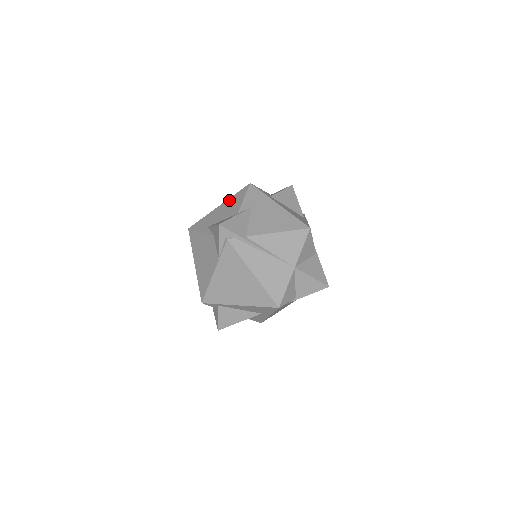
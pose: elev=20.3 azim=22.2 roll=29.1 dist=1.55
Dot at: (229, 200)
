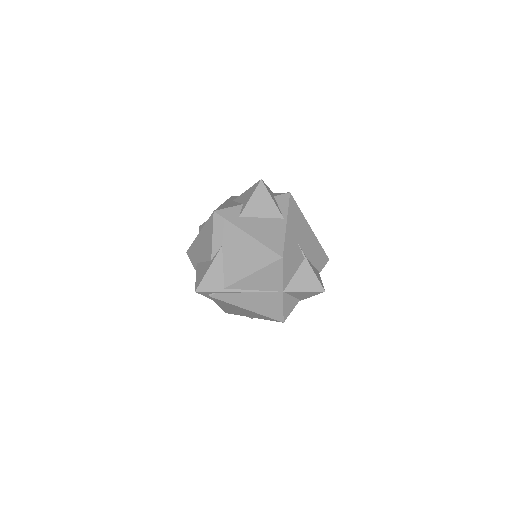
Dot at: (203, 230)
